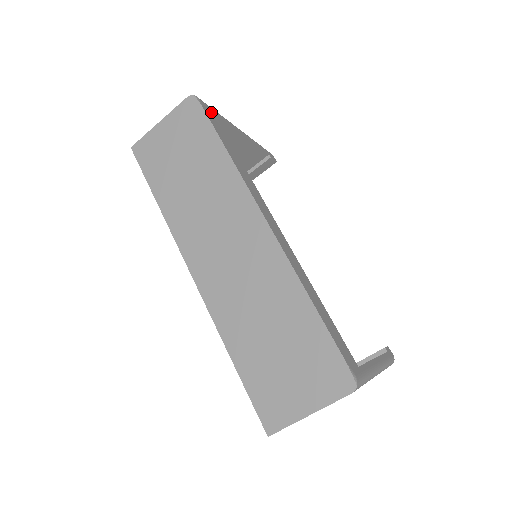
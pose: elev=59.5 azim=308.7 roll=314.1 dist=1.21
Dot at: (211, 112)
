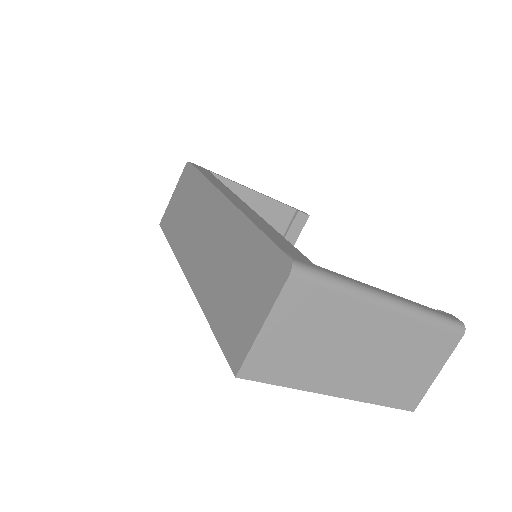
Dot at: (204, 169)
